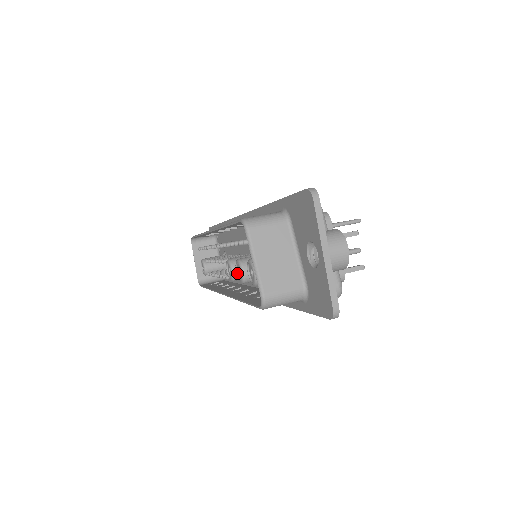
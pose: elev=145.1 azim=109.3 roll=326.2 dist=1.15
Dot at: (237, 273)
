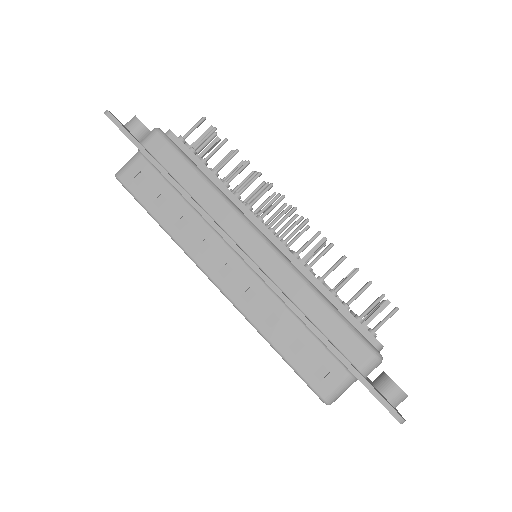
Dot at: occluded
